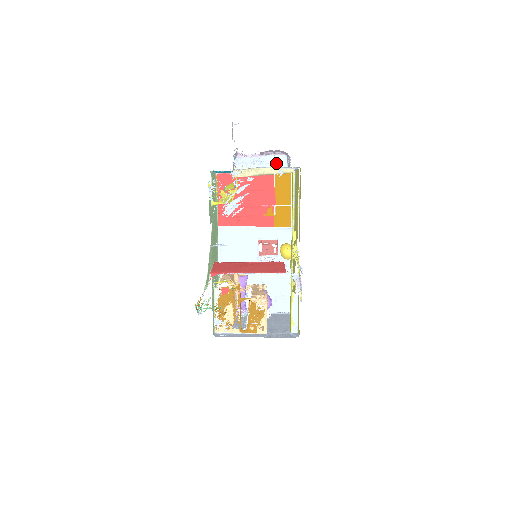
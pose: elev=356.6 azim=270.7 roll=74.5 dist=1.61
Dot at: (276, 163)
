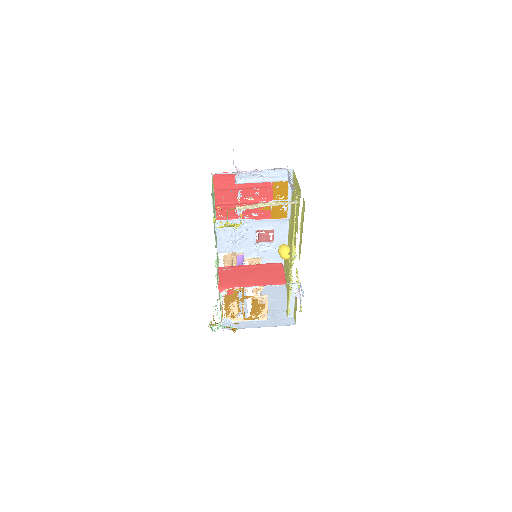
Dot at: (276, 176)
